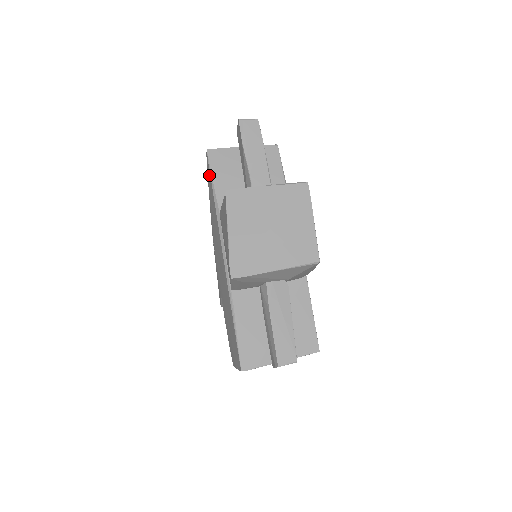
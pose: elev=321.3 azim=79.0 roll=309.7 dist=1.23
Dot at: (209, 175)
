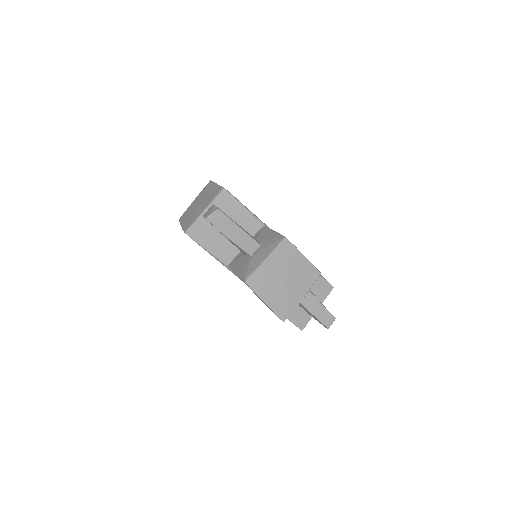
Dot at: occluded
